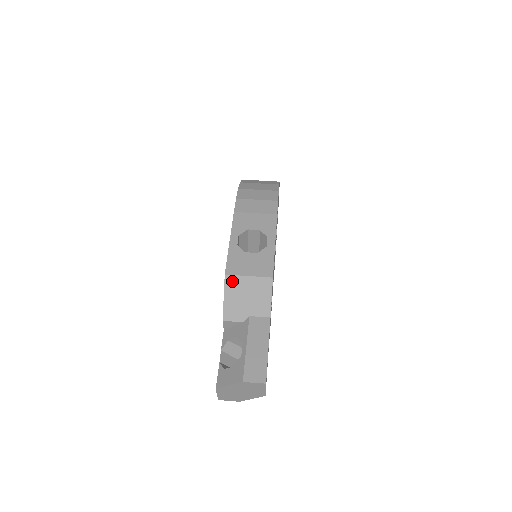
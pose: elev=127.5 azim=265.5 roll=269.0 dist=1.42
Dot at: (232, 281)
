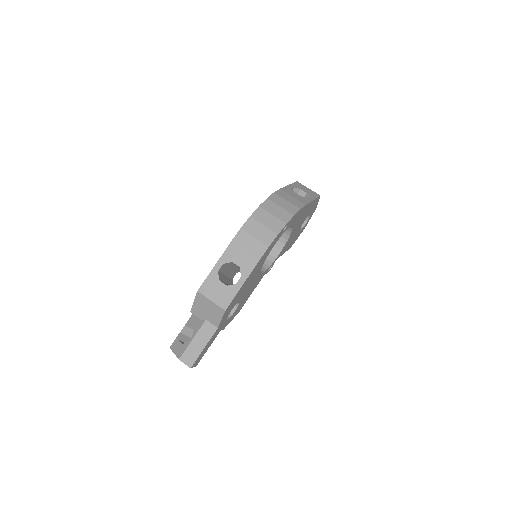
Dot at: (201, 297)
